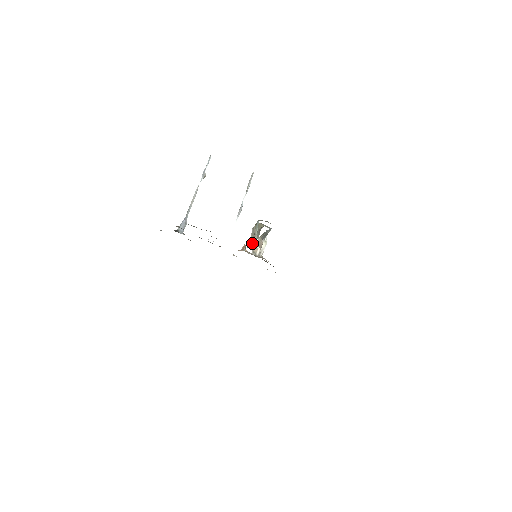
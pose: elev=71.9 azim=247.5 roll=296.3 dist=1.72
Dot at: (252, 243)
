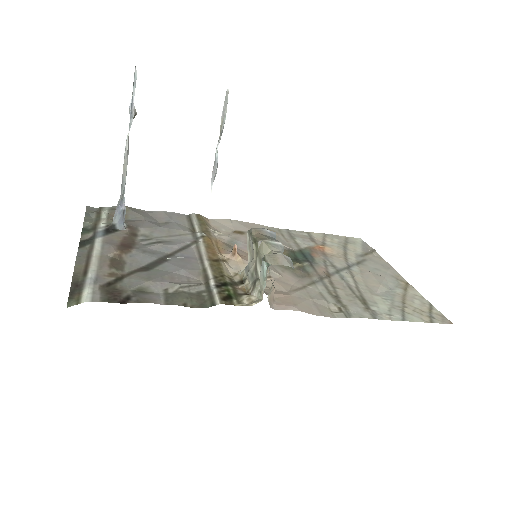
Dot at: (257, 297)
